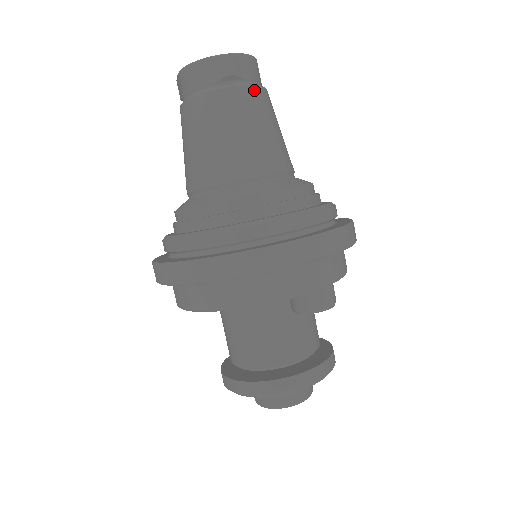
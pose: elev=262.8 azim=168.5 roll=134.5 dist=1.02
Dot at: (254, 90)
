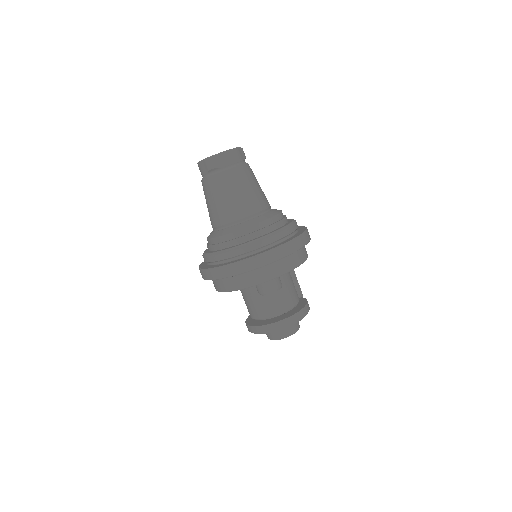
Dot at: (225, 173)
